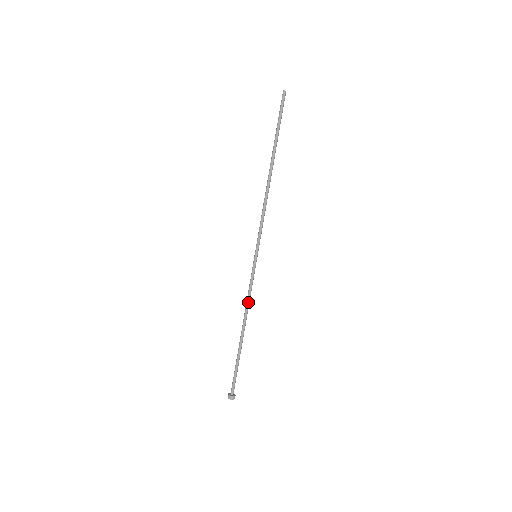
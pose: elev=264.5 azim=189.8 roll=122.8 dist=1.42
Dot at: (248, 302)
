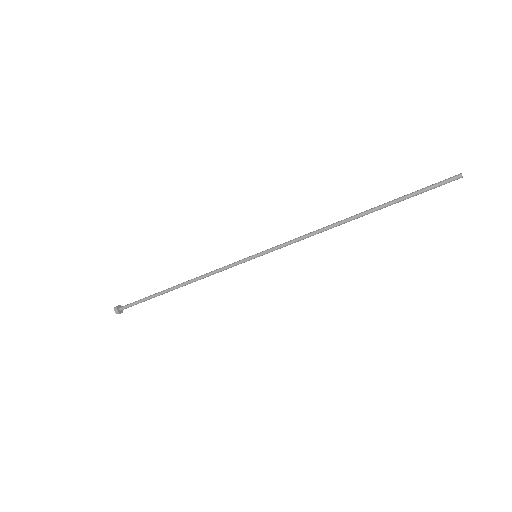
Dot at: occluded
